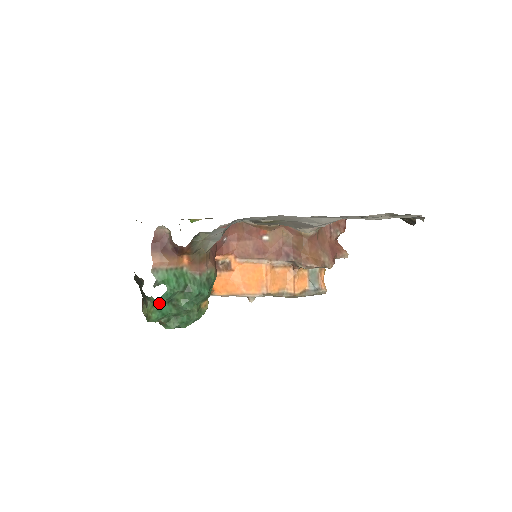
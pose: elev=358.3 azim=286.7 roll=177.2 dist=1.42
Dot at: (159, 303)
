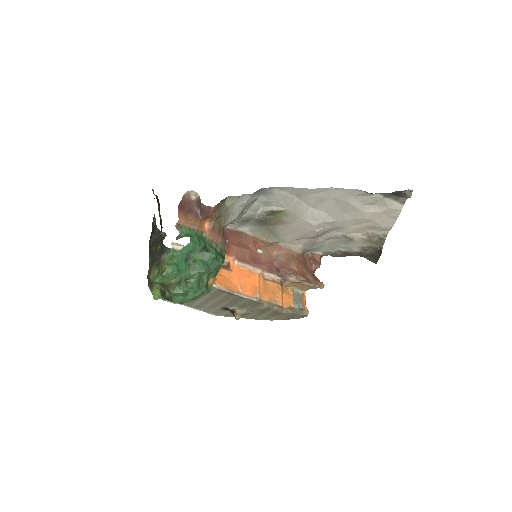
Dot at: (179, 255)
